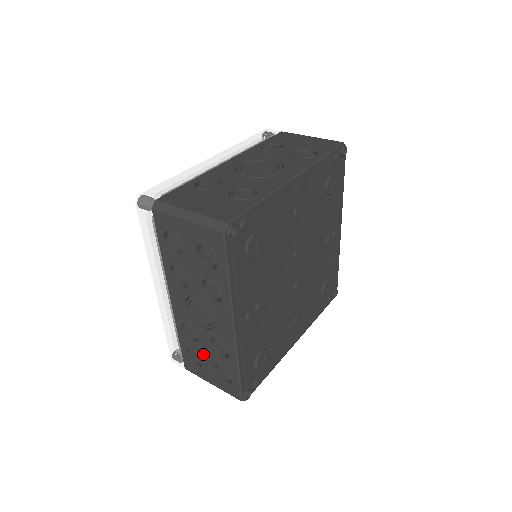
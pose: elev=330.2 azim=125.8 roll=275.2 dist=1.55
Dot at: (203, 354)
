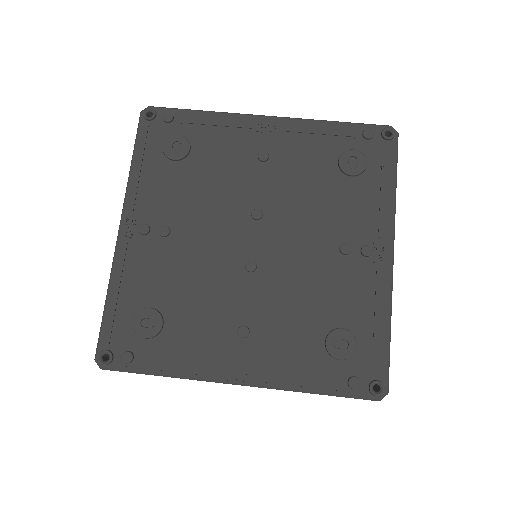
Dot at: occluded
